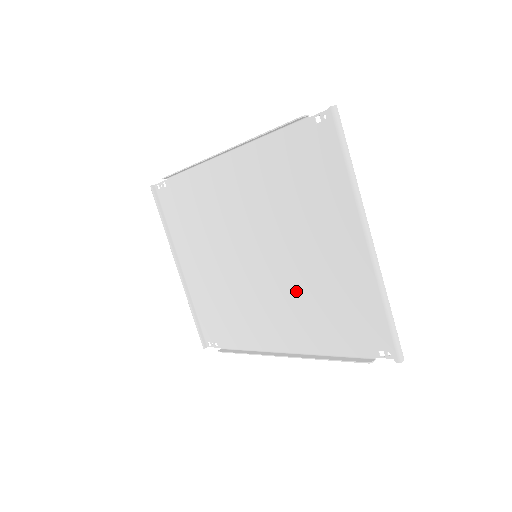
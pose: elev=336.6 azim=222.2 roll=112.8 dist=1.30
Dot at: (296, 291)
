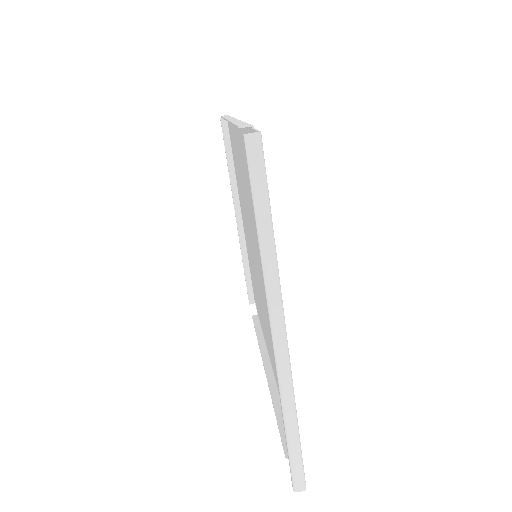
Dot at: occluded
